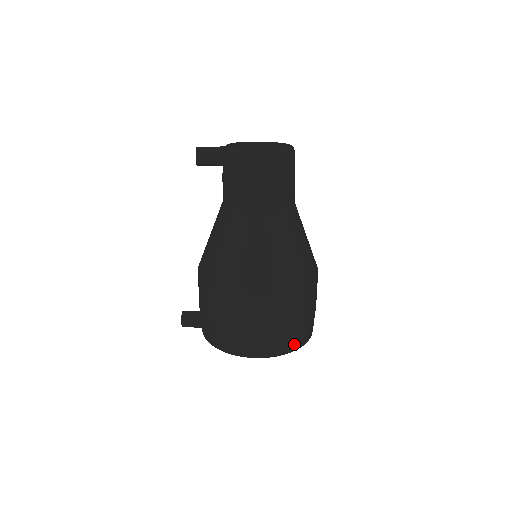
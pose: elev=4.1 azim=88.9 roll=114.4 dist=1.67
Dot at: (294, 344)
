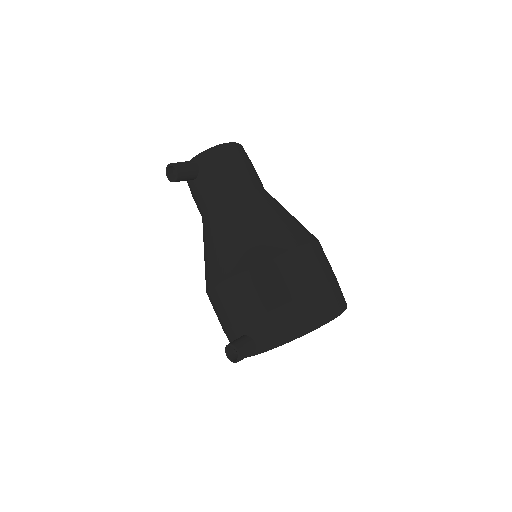
Dot at: (344, 298)
